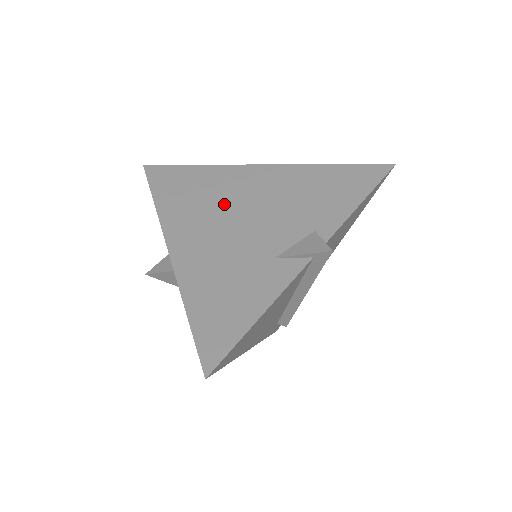
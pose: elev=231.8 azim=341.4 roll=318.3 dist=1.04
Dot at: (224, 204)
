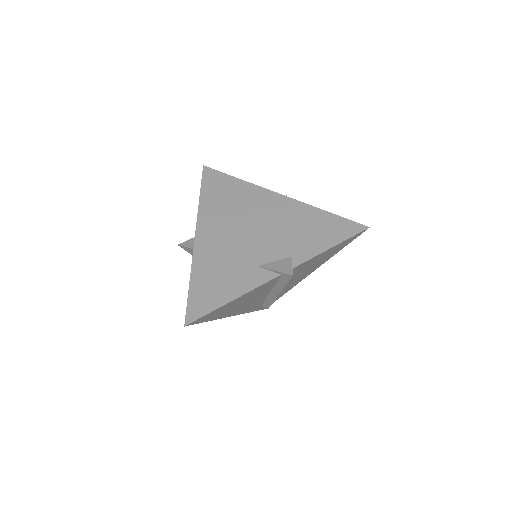
Dot at: (243, 215)
